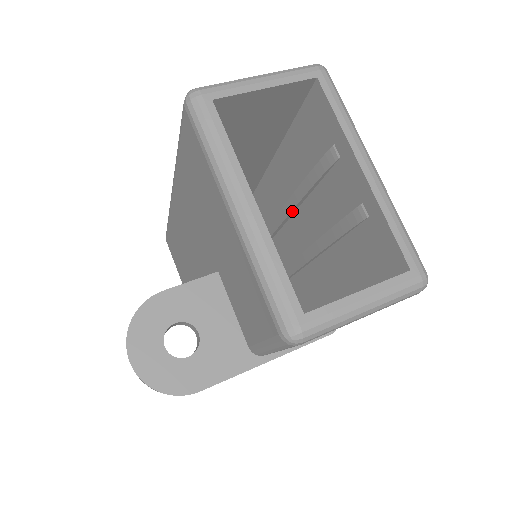
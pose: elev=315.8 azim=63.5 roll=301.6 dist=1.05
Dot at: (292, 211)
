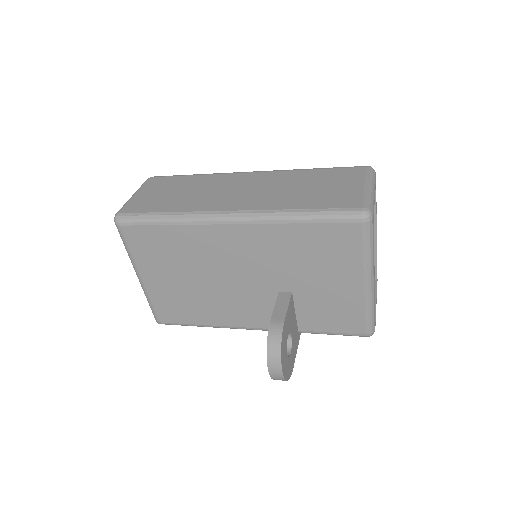
Dot at: occluded
